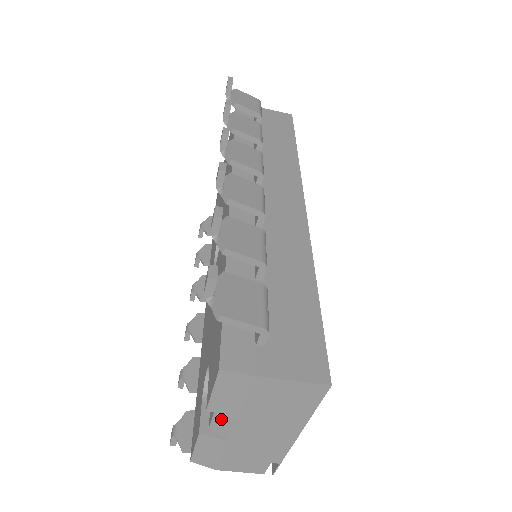
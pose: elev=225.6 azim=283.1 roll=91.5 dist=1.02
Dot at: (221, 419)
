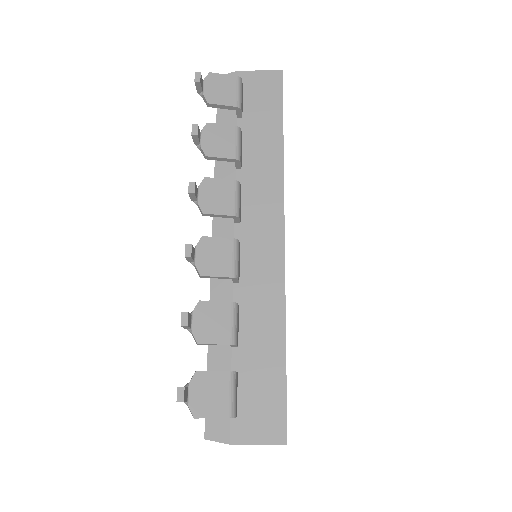
Dot at: occluded
